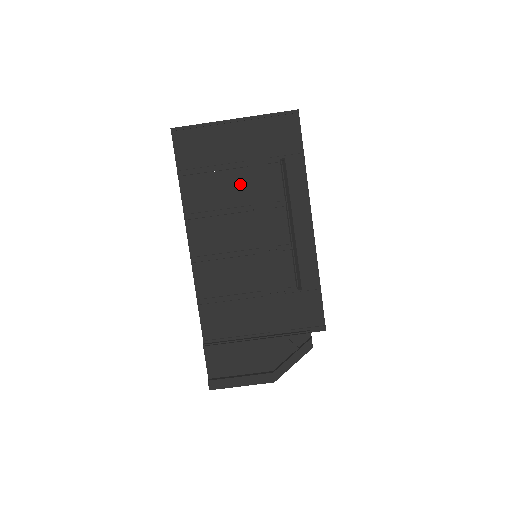
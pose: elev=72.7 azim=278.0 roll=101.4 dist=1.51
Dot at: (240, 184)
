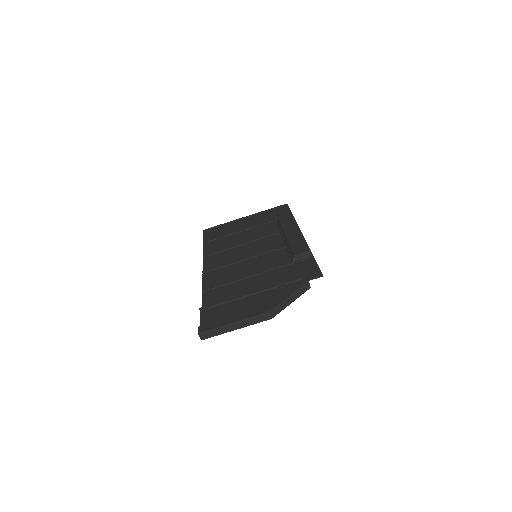
Dot at: (247, 235)
